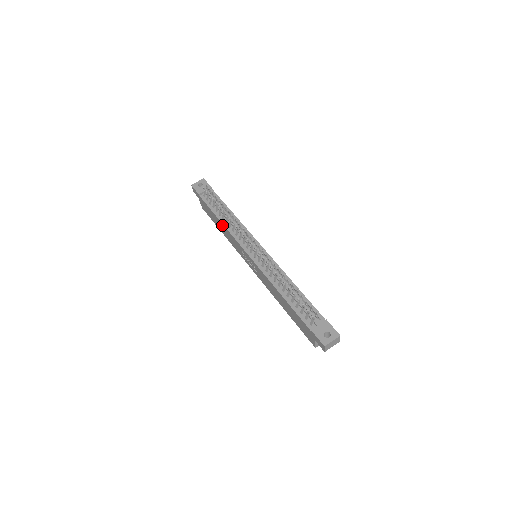
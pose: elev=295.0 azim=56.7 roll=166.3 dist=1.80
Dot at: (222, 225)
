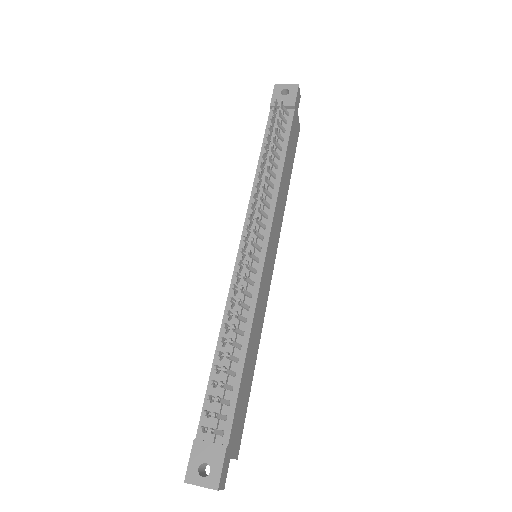
Dot at: occluded
